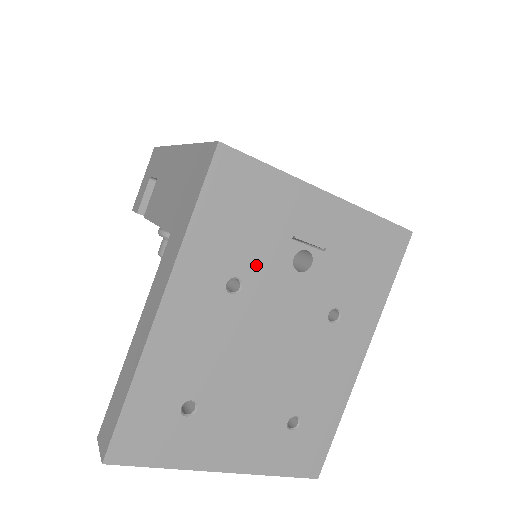
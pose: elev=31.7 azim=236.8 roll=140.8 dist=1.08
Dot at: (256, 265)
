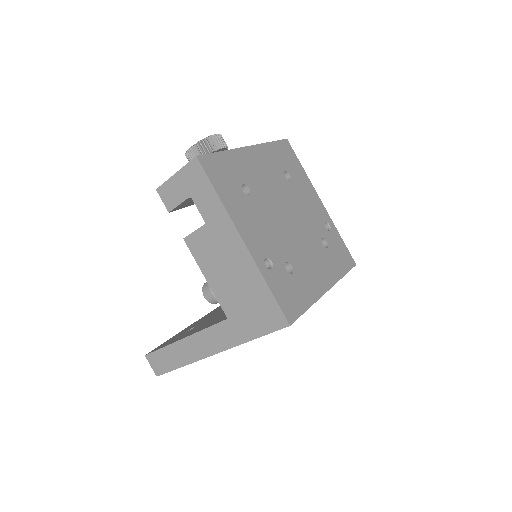
Dot at: occluded
